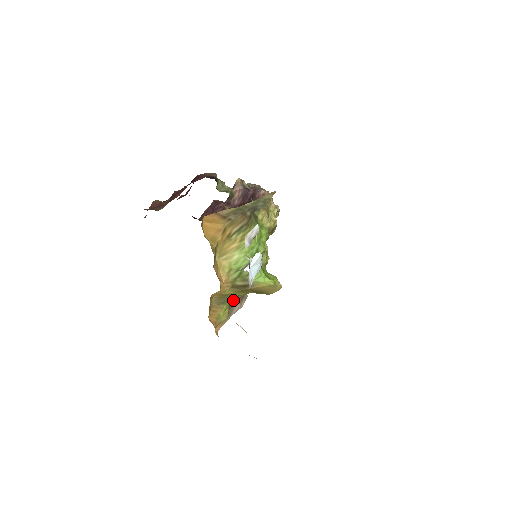
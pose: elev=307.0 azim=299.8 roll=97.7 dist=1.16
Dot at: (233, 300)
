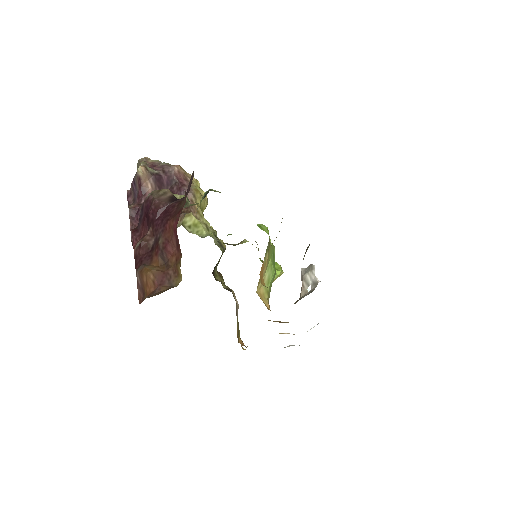
Dot at: occluded
